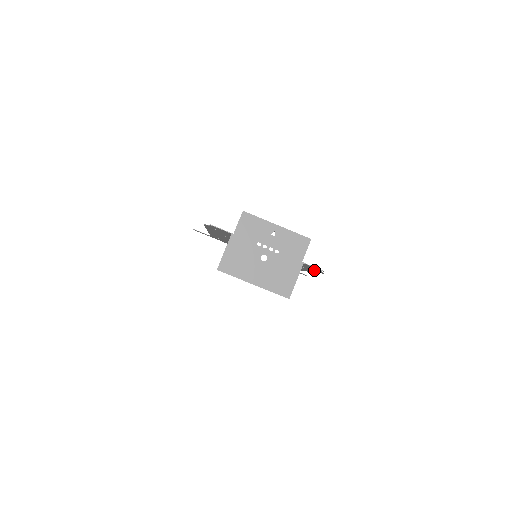
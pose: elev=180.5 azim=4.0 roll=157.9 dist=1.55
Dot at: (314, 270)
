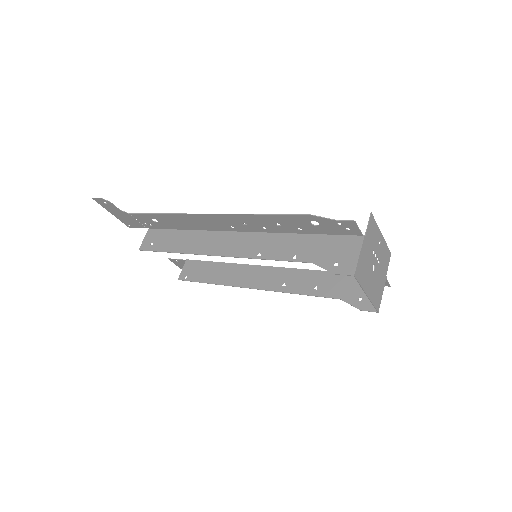
Dot at: occluded
